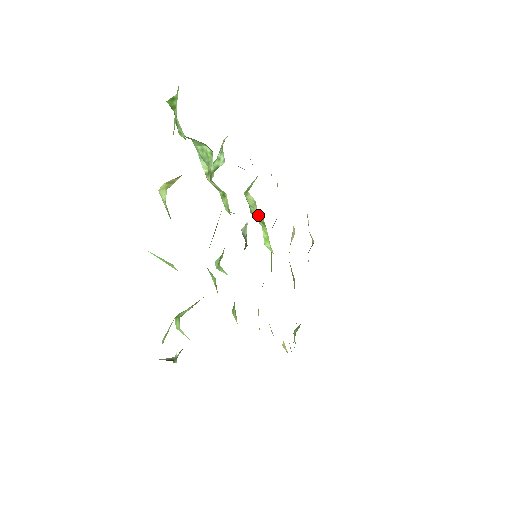
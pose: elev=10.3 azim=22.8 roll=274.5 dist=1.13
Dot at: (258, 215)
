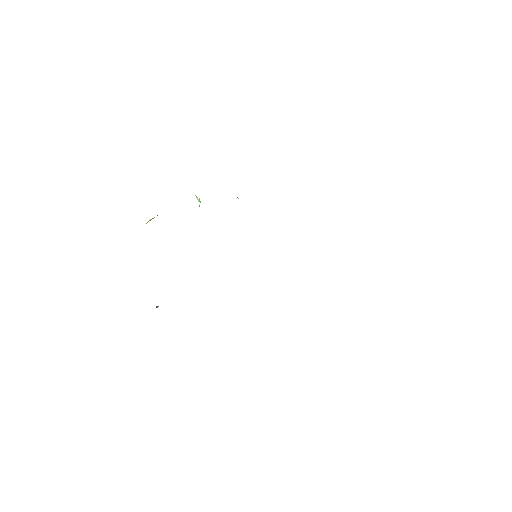
Dot at: occluded
